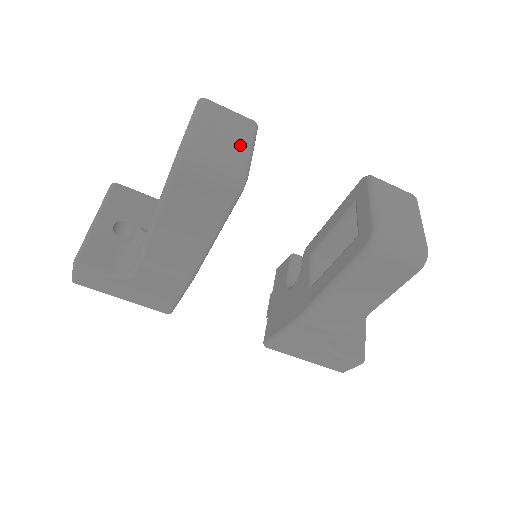
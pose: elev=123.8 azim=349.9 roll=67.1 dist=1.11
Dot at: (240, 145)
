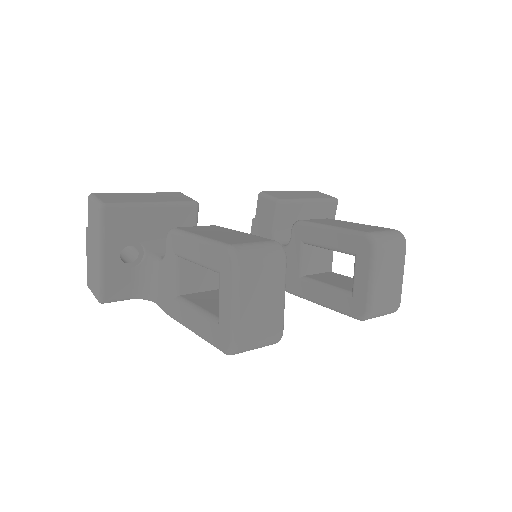
Dot at: (276, 307)
